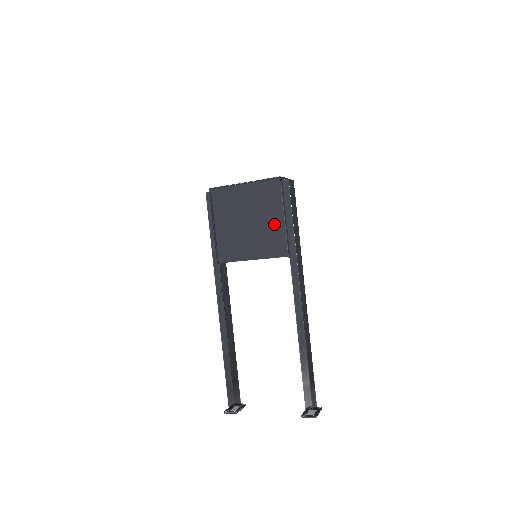
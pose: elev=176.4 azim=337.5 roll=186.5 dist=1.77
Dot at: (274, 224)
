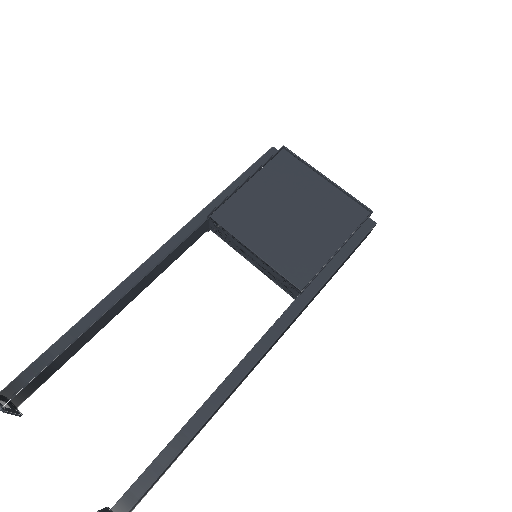
Dot at: (319, 244)
